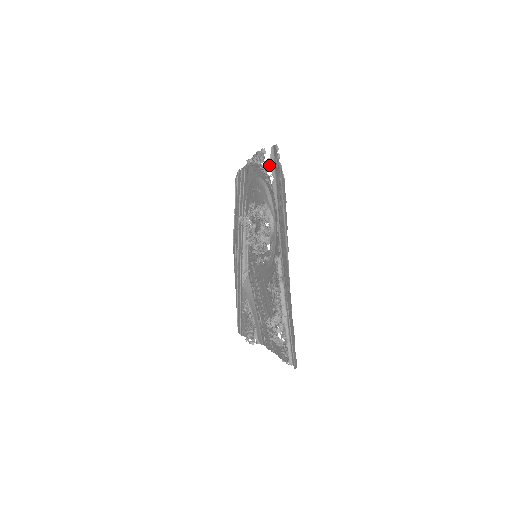
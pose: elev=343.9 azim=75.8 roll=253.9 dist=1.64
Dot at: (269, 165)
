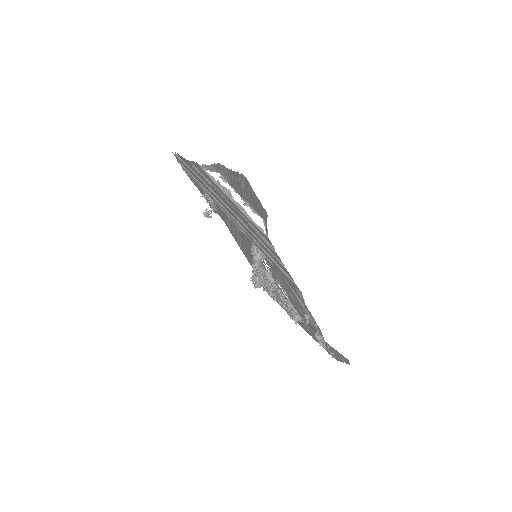
Dot at: occluded
